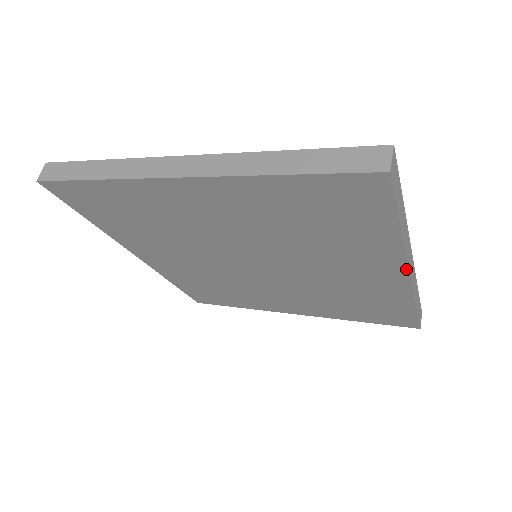
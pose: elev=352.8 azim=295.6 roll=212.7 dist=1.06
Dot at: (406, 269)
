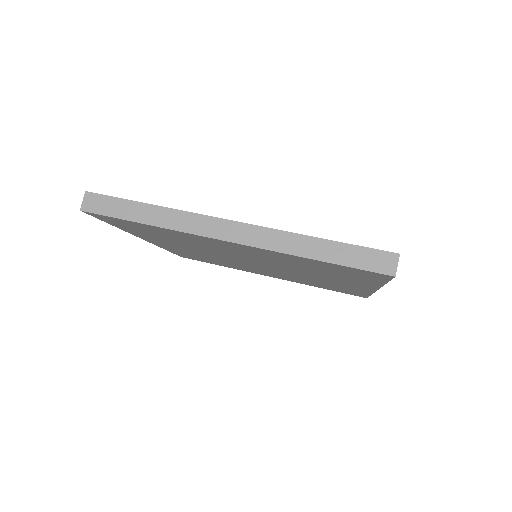
Dot at: (376, 289)
